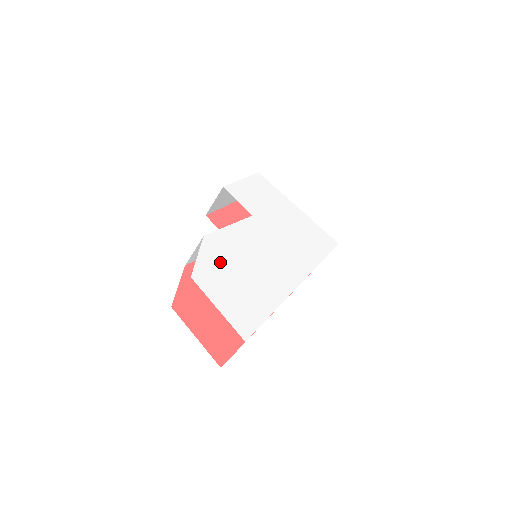
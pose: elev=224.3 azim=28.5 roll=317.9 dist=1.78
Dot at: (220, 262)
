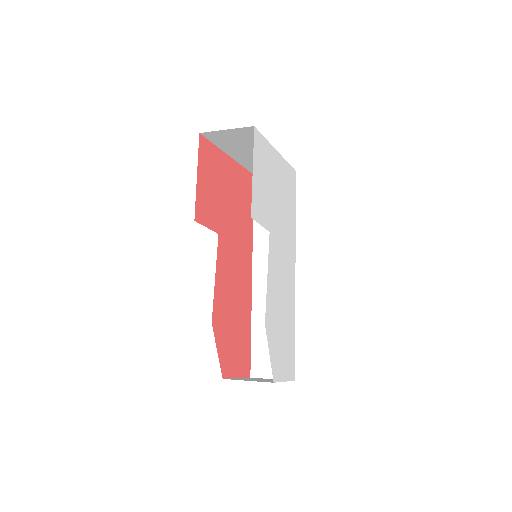
Dot at: (276, 336)
